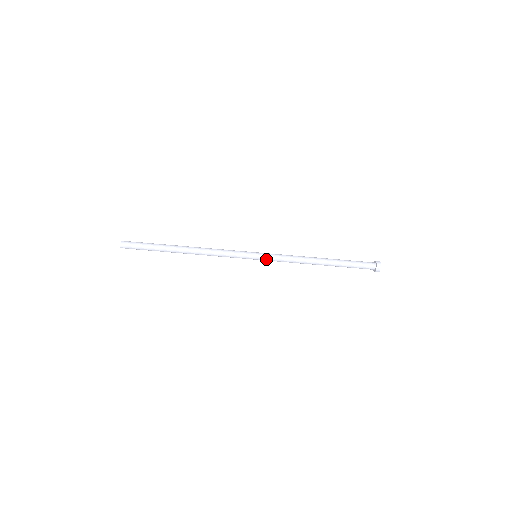
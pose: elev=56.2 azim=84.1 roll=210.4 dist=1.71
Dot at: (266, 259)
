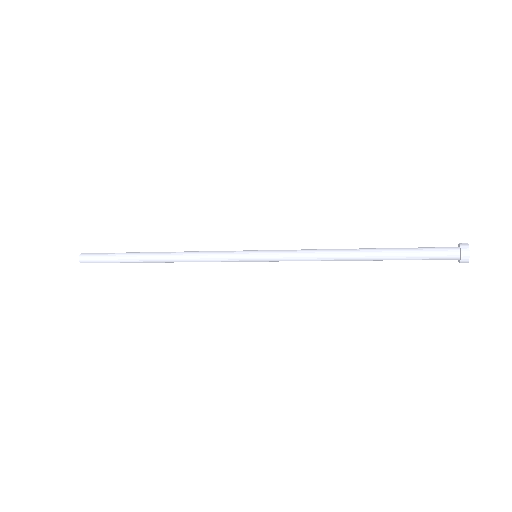
Dot at: (272, 260)
